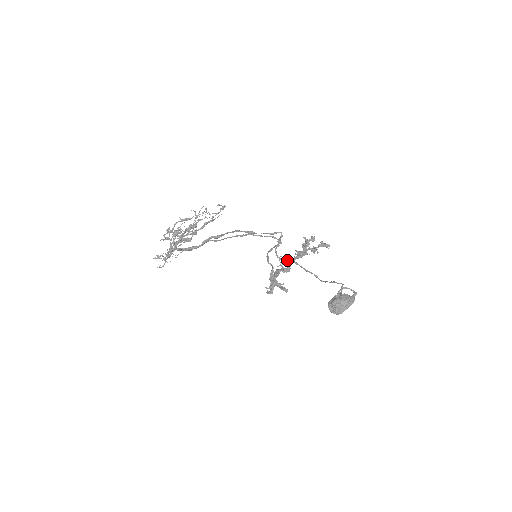
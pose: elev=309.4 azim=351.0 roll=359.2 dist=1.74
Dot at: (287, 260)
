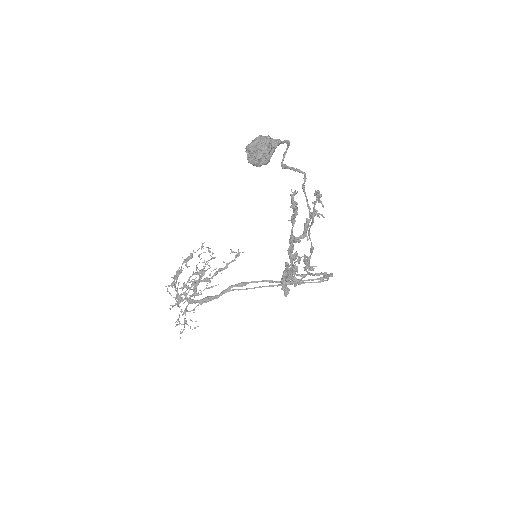
Dot at: (290, 242)
